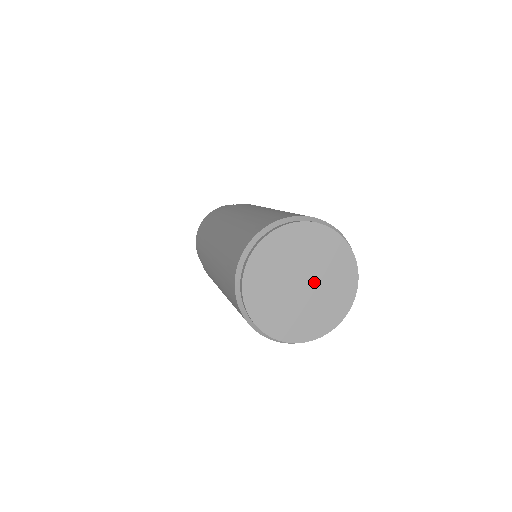
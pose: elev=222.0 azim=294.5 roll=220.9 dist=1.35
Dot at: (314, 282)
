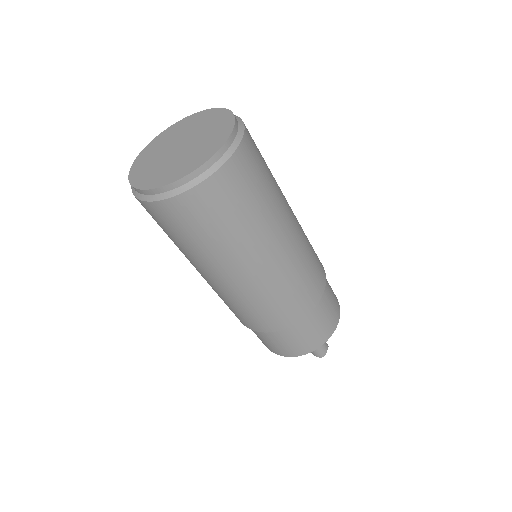
Dot at: (190, 139)
